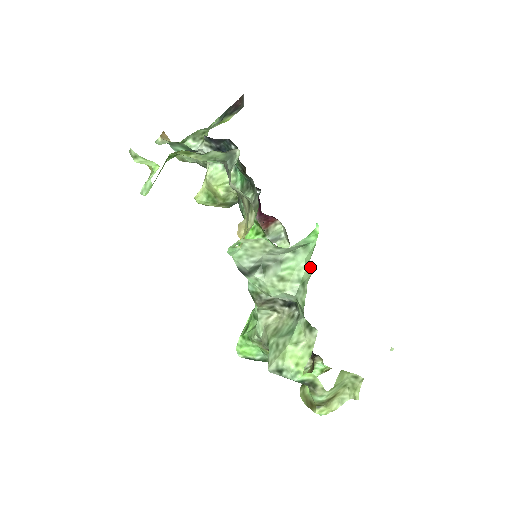
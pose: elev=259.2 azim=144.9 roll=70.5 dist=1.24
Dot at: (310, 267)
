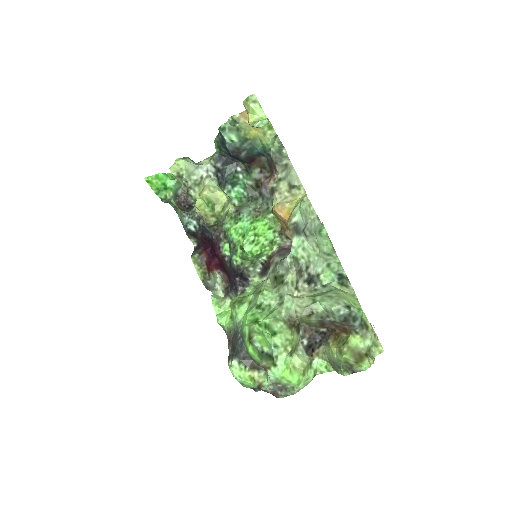
Dot at: (330, 244)
